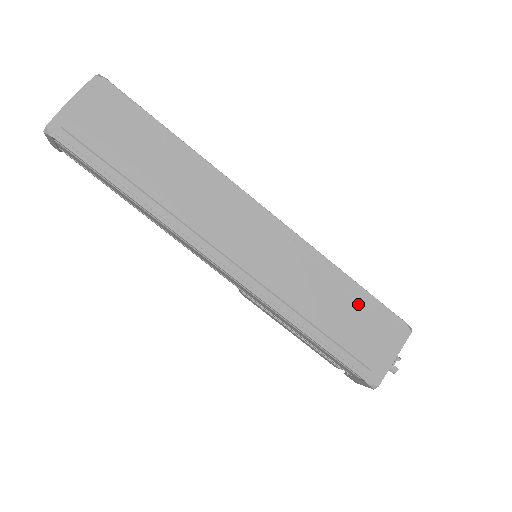
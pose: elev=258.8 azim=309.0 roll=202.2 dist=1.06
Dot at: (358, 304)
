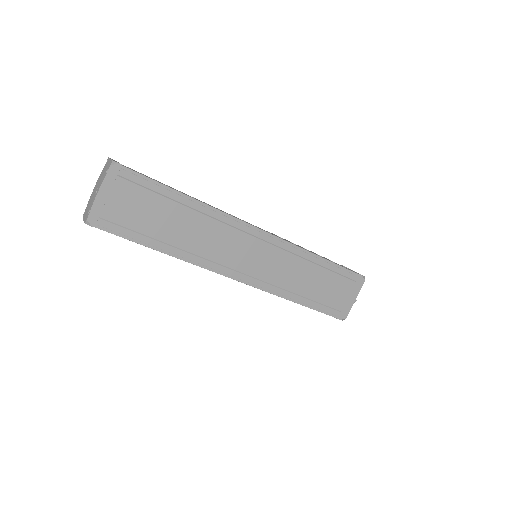
Dot at: (331, 274)
